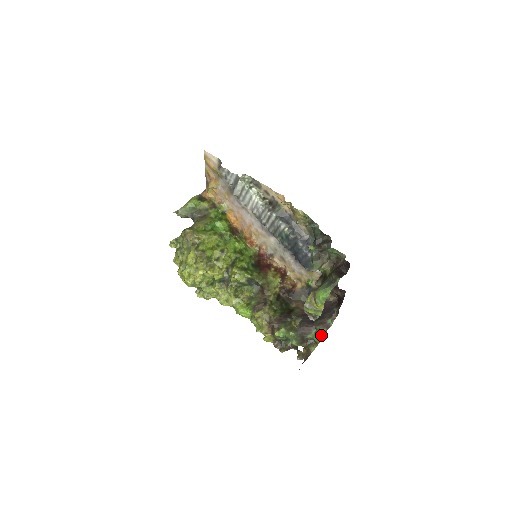
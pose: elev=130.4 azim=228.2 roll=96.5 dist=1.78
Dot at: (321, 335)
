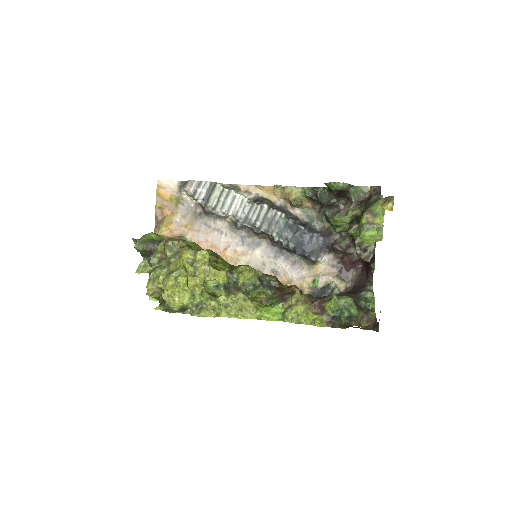
Dot at: (372, 297)
